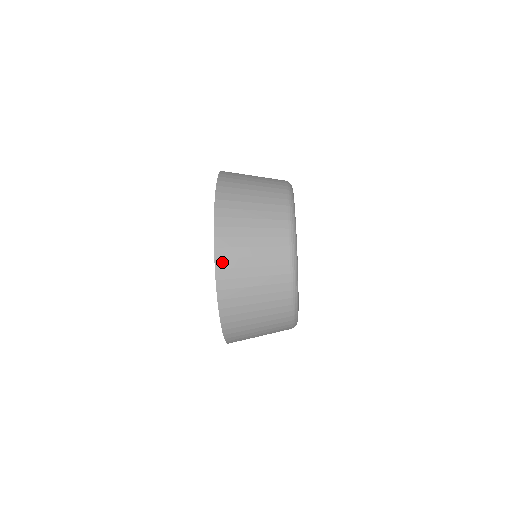
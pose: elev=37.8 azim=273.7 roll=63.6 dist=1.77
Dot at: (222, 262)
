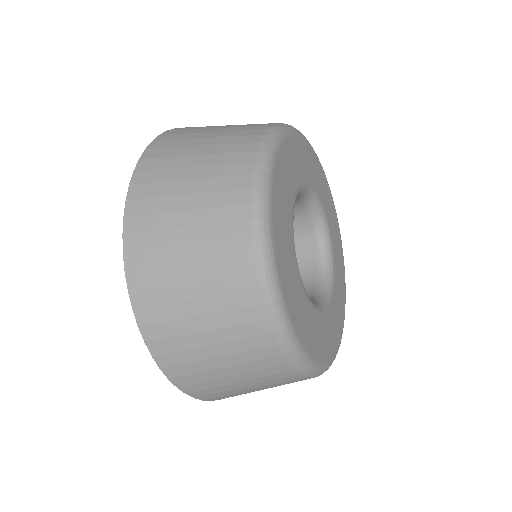
Dot at: (182, 380)
